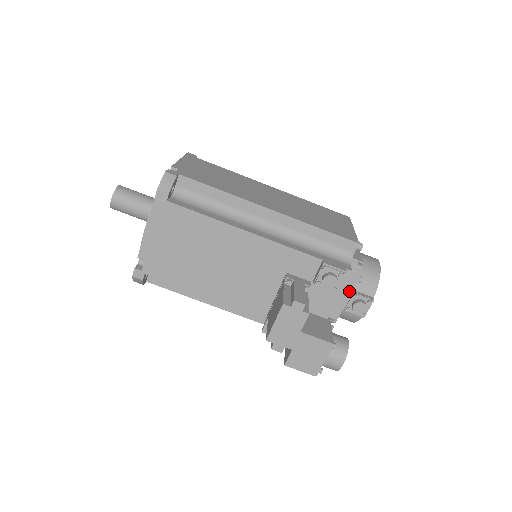
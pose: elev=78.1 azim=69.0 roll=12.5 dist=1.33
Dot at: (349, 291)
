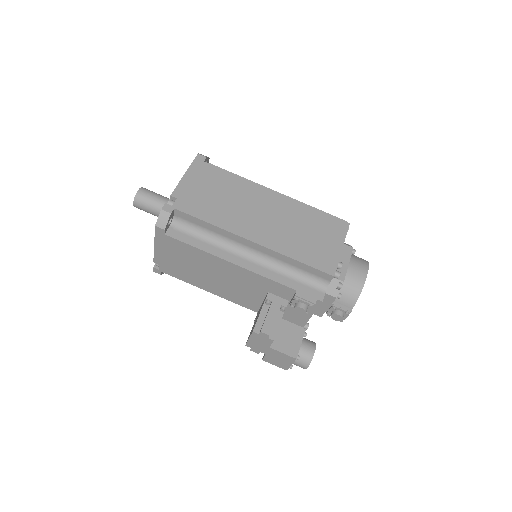
Dot at: (329, 303)
